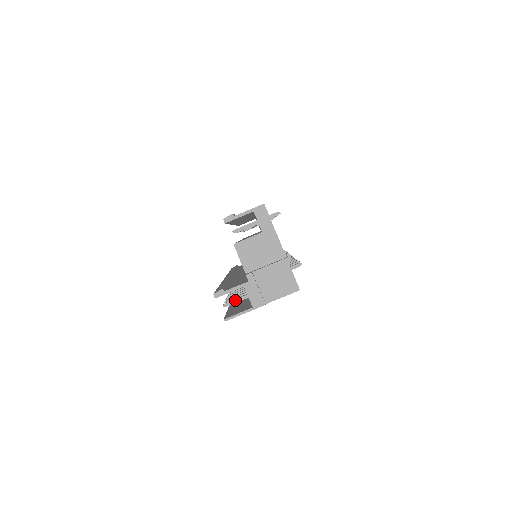
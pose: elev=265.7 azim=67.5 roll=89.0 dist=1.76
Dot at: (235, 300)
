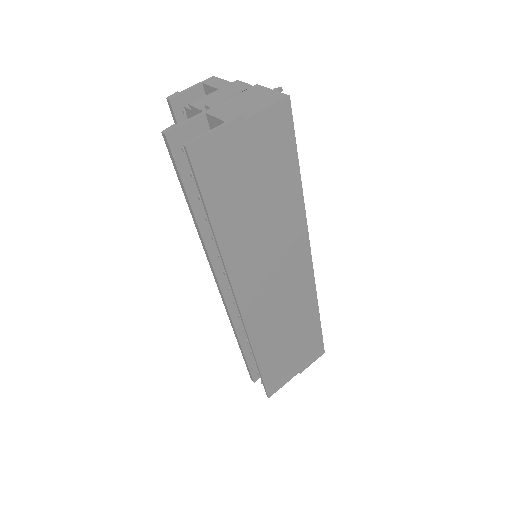
Dot at: occluded
